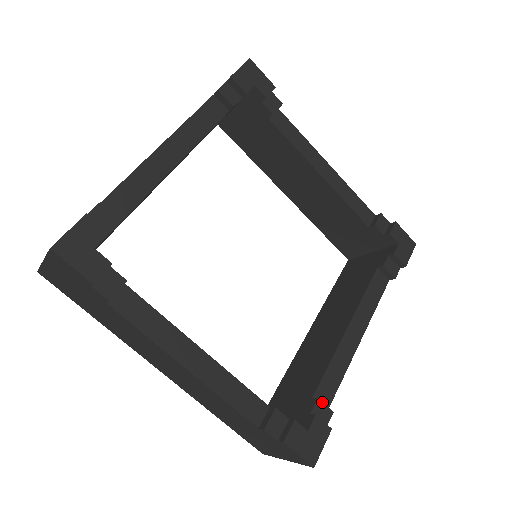
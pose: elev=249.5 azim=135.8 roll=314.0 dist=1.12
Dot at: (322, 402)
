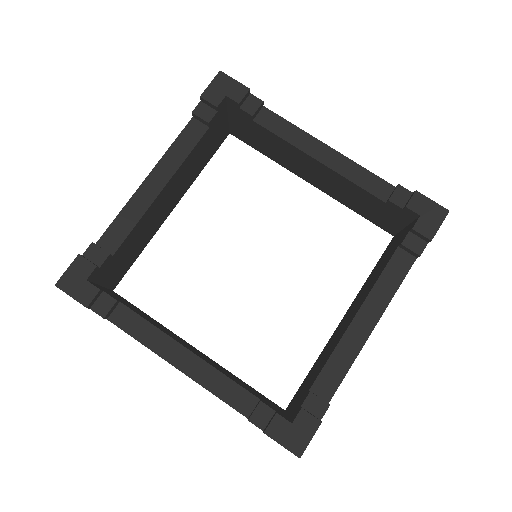
Dot at: (315, 395)
